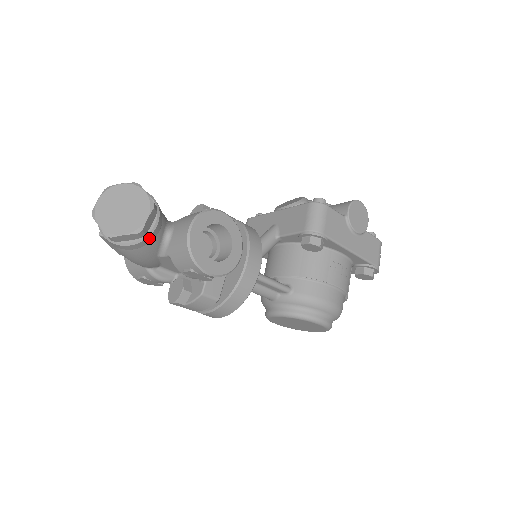
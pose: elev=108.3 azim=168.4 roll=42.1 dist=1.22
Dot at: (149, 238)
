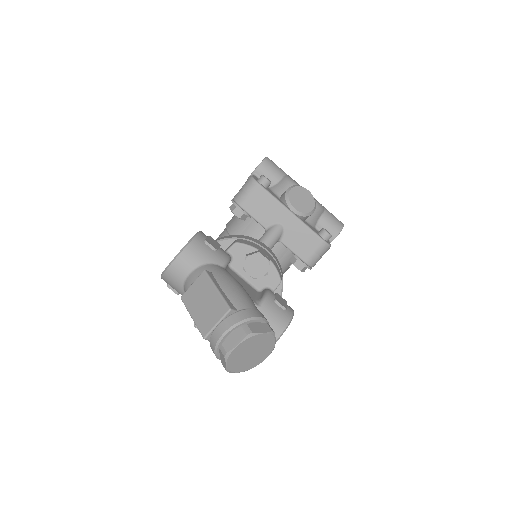
Dot at: occluded
